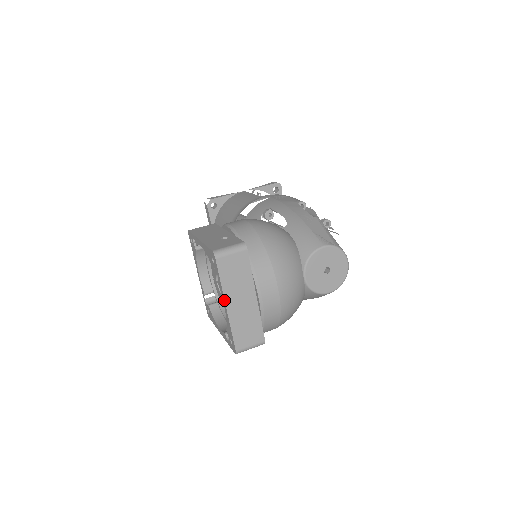
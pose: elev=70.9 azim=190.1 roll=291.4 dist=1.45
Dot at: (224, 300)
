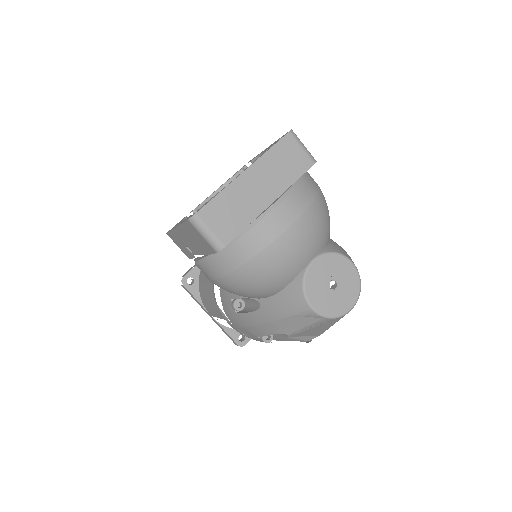
Dot at: (251, 165)
